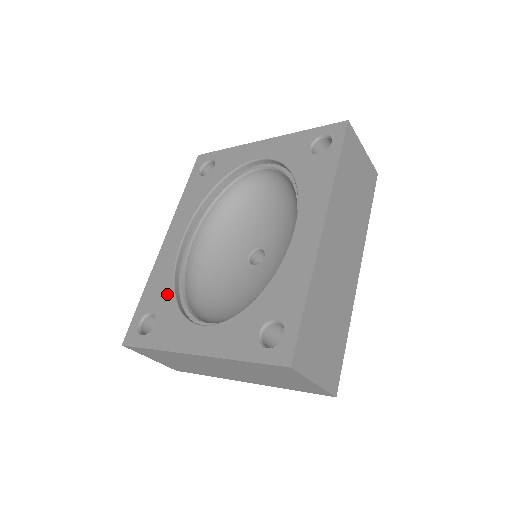
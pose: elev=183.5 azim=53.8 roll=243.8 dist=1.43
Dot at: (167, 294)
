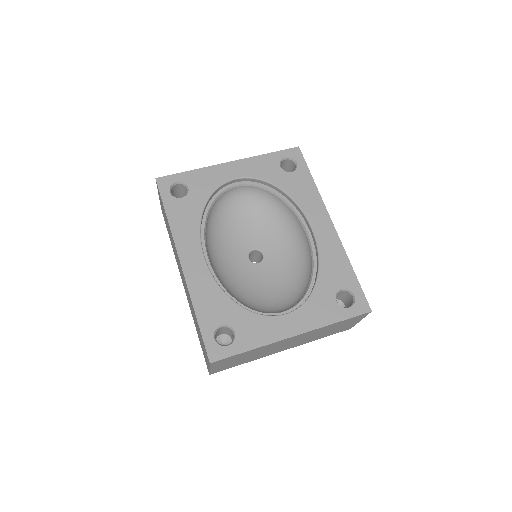
Dot at: (228, 305)
